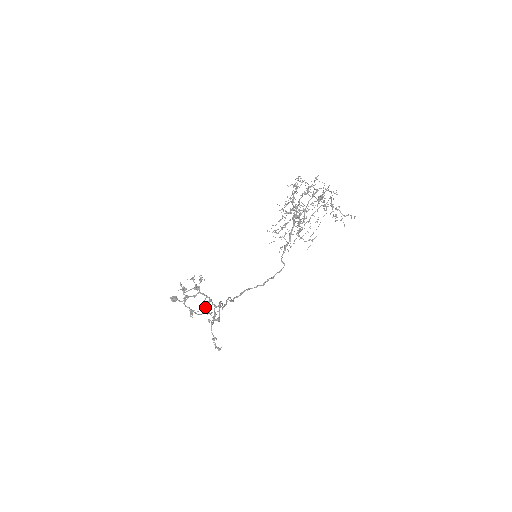
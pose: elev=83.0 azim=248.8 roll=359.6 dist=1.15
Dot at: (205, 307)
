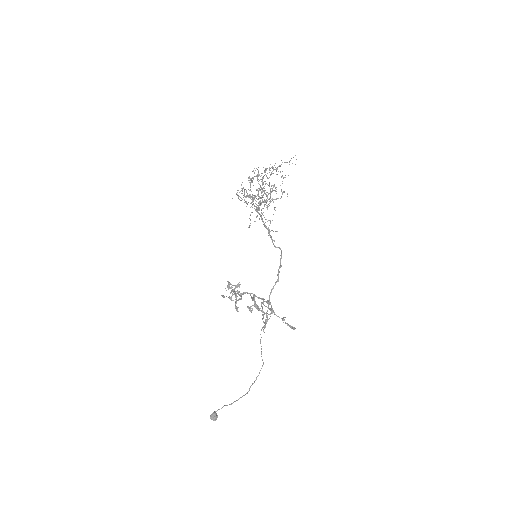
Dot at: (255, 304)
